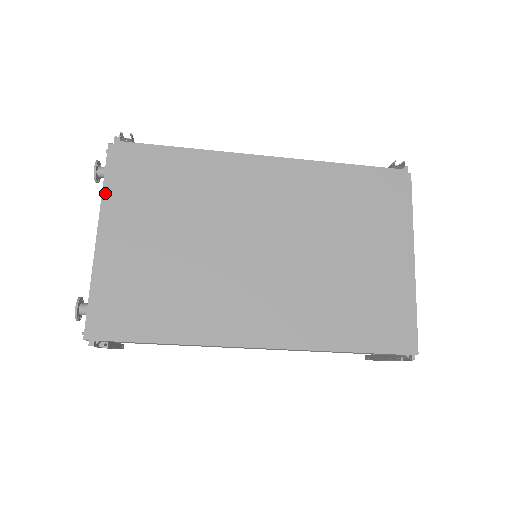
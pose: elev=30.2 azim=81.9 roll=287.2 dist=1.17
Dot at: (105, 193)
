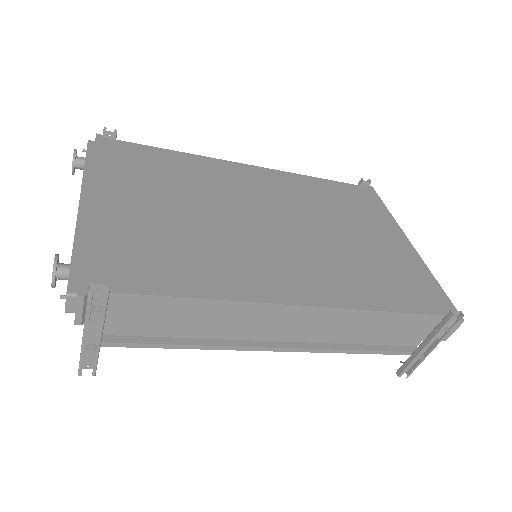
Dot at: (87, 171)
